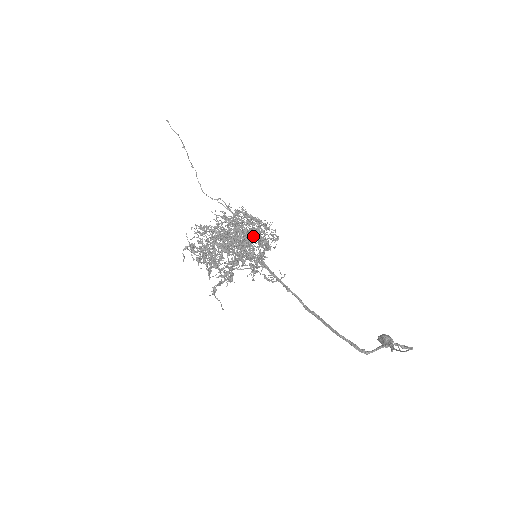
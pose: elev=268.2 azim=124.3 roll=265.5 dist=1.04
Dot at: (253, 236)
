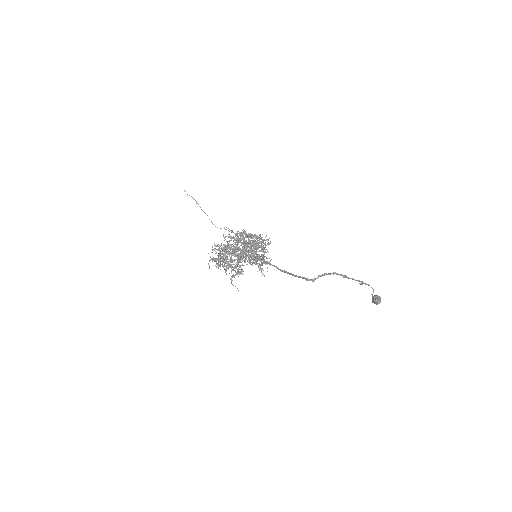
Dot at: (249, 243)
